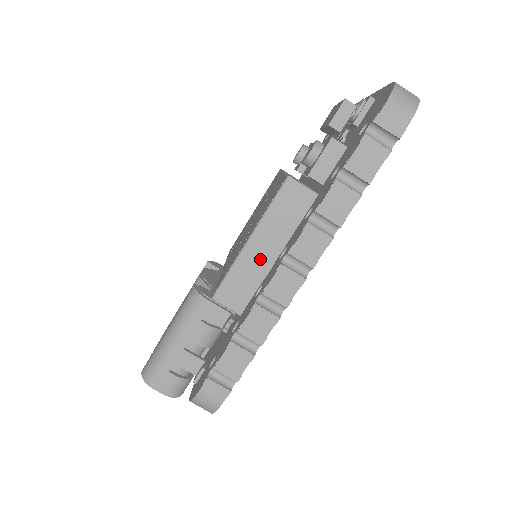
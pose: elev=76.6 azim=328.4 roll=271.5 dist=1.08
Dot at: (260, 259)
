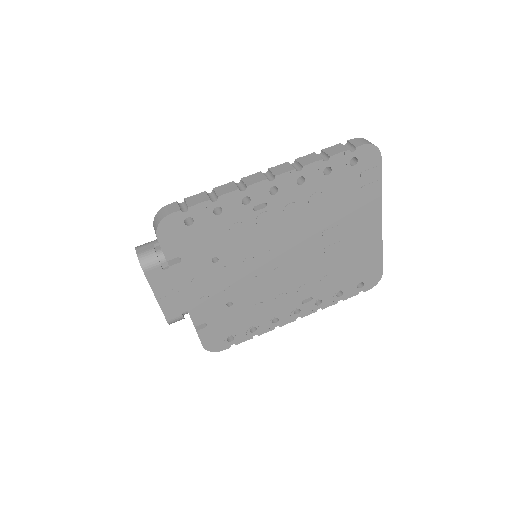
Dot at: occluded
